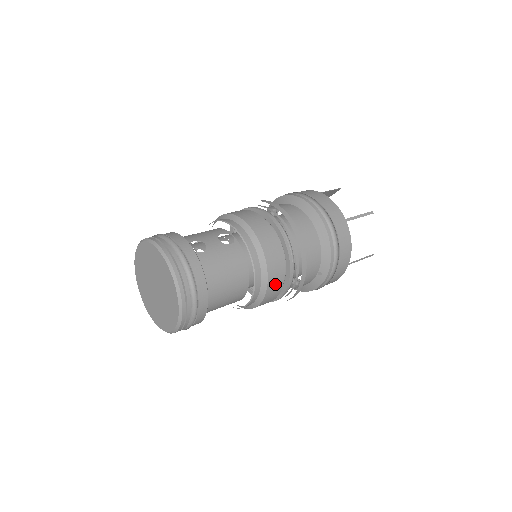
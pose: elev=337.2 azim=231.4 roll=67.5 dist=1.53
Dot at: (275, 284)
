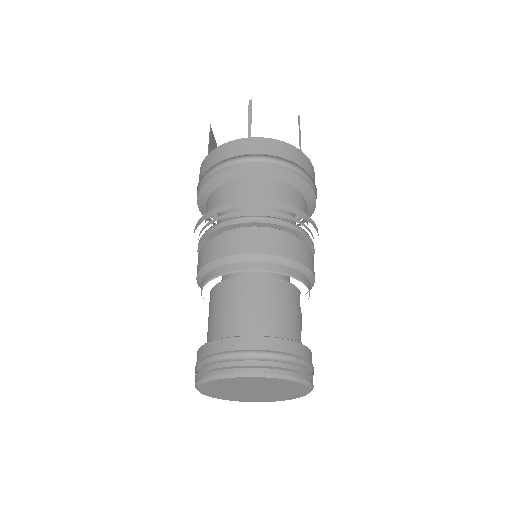
Dot at: occluded
